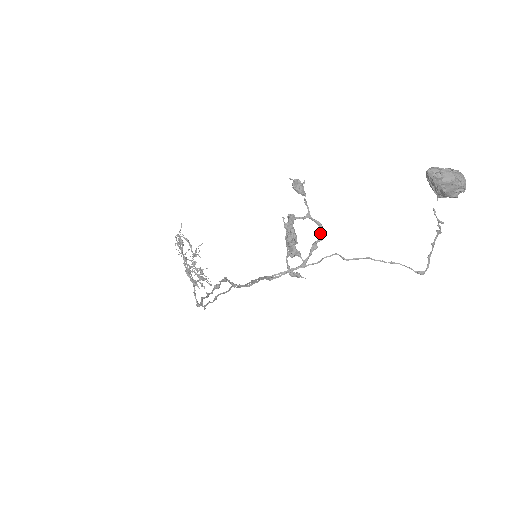
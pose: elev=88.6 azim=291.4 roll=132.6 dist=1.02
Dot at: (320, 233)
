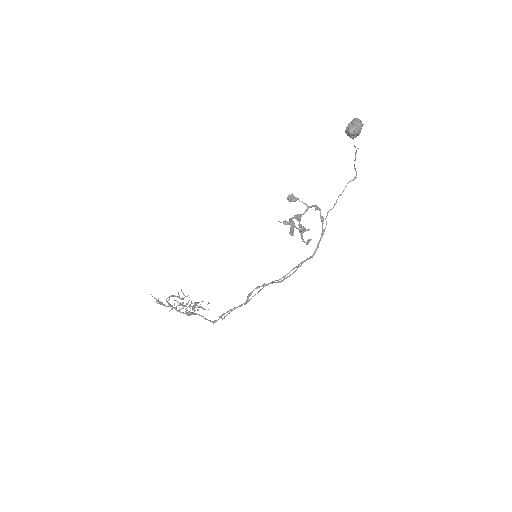
Dot at: (317, 209)
